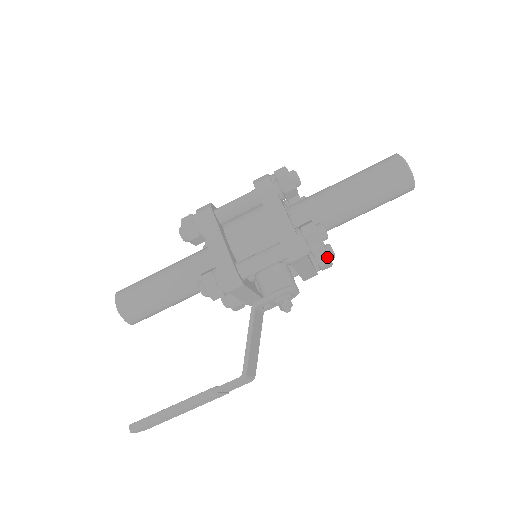
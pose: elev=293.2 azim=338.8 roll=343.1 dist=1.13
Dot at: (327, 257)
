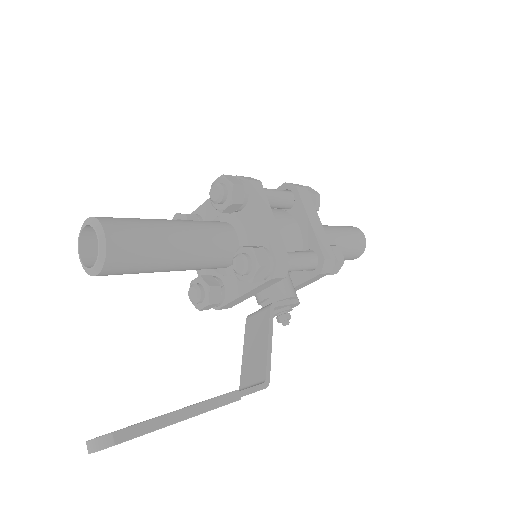
Dot at: occluded
